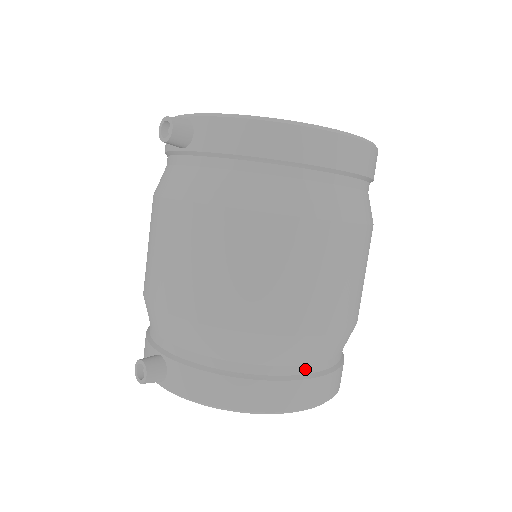
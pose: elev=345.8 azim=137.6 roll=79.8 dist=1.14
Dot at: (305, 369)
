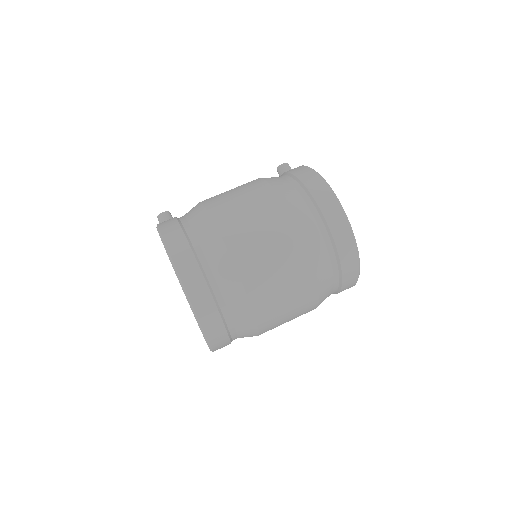
Dot at: (198, 250)
